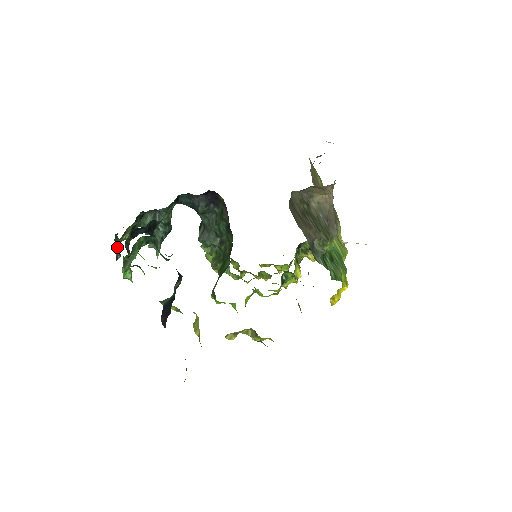
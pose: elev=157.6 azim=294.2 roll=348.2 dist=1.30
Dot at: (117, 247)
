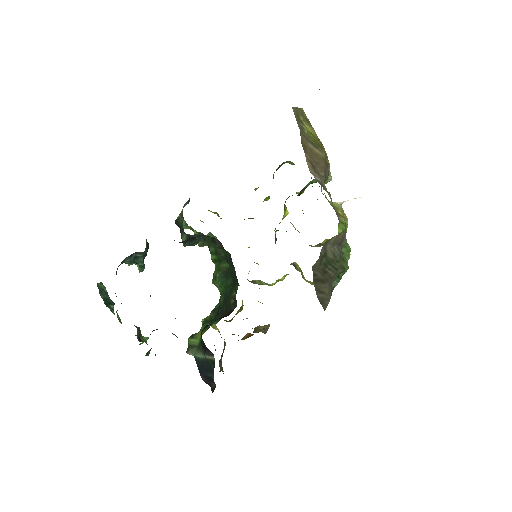
Dot at: (105, 297)
